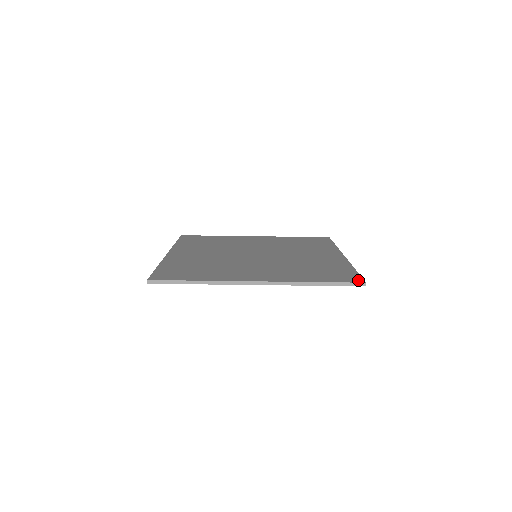
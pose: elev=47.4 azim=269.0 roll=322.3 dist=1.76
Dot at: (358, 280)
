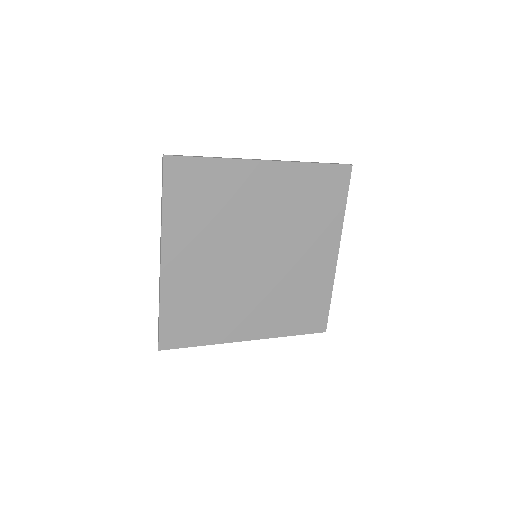
Dot at: (322, 328)
